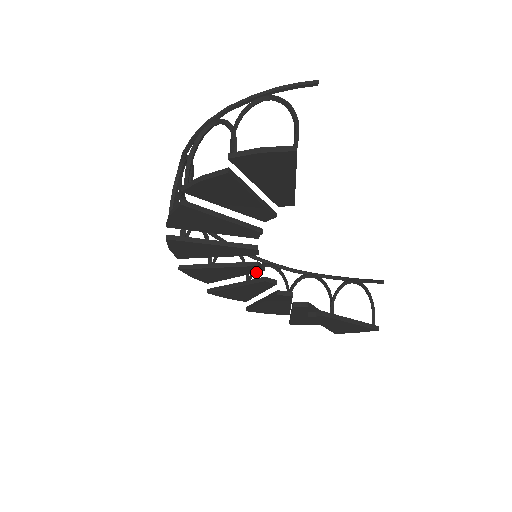
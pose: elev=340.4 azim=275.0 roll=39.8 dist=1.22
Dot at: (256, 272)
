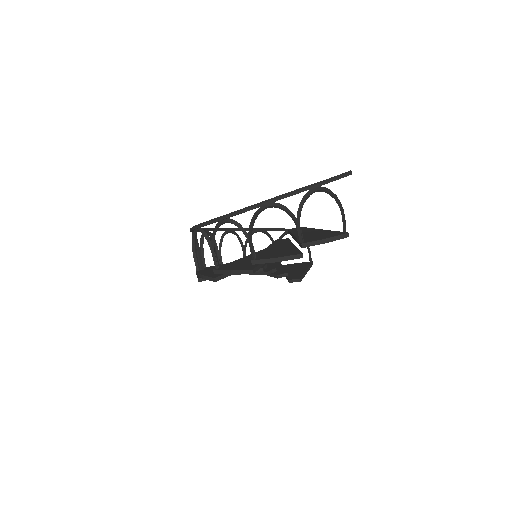
Dot at: occluded
